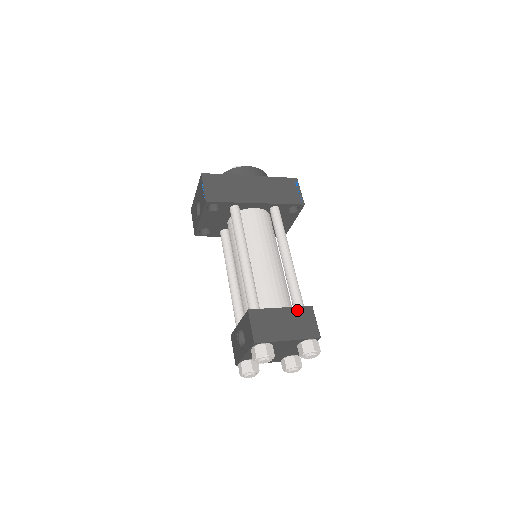
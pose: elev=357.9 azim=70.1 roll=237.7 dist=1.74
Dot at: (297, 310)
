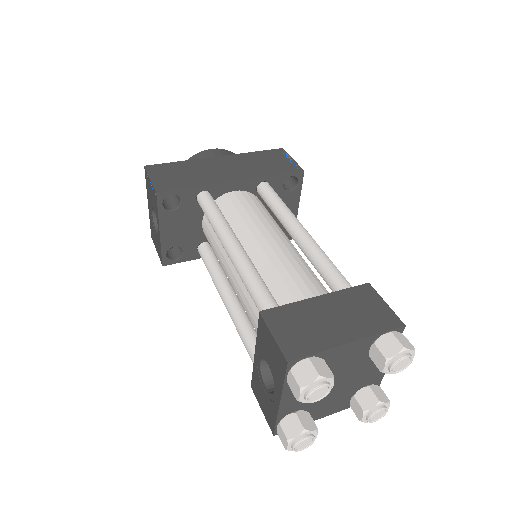
Dot at: (346, 294)
